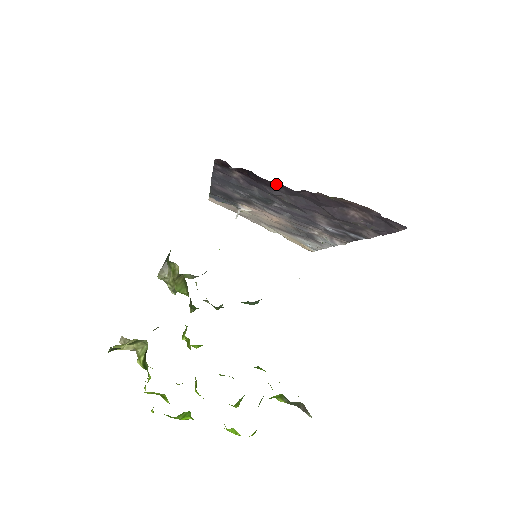
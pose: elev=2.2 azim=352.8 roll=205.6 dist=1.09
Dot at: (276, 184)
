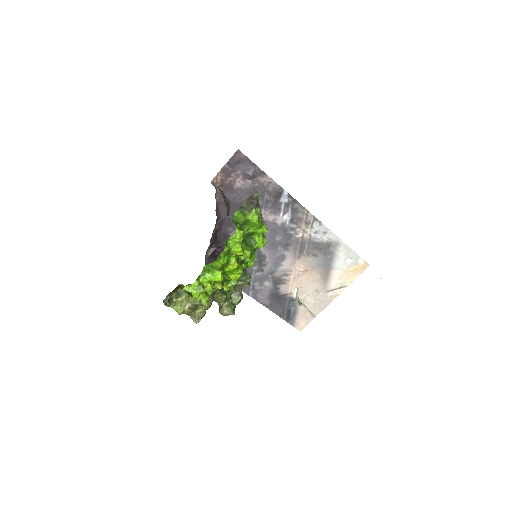
Dot at: (223, 230)
